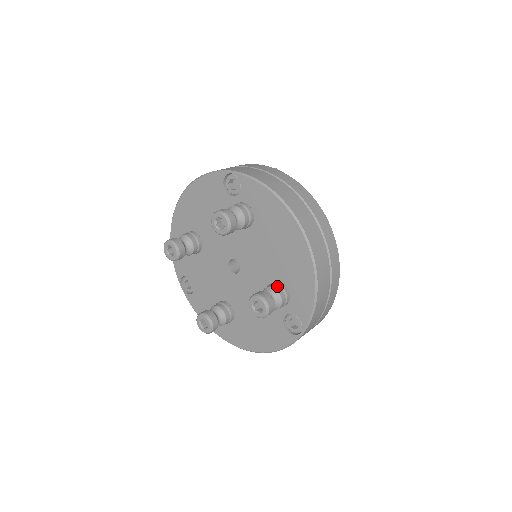
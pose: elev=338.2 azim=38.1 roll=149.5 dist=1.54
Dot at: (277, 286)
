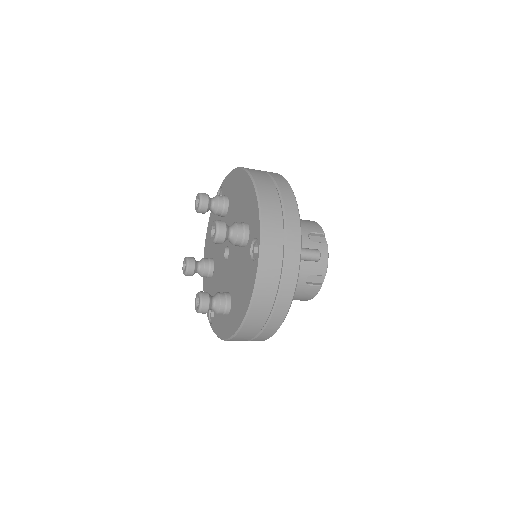
Dot at: occluded
